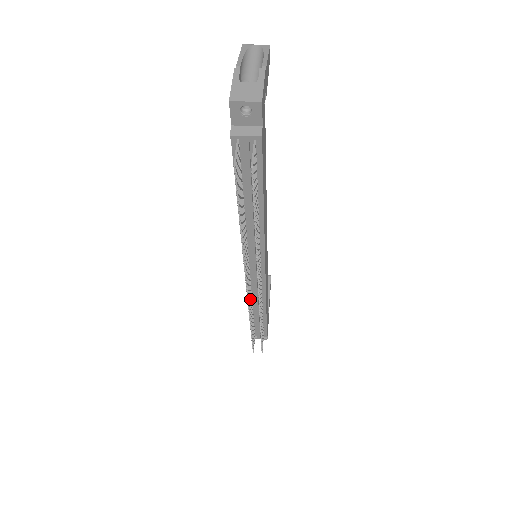
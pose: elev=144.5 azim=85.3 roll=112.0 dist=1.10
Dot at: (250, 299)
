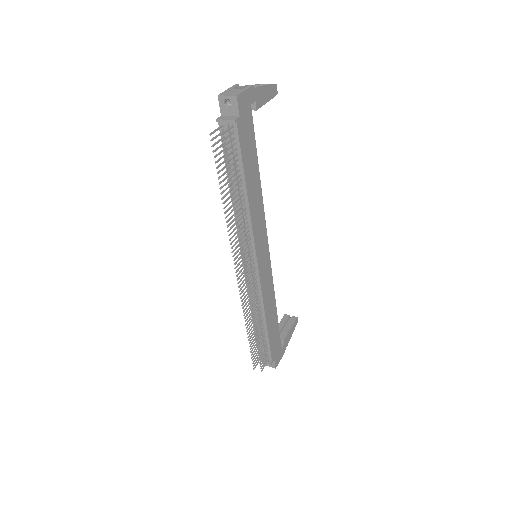
Dot at: (246, 295)
